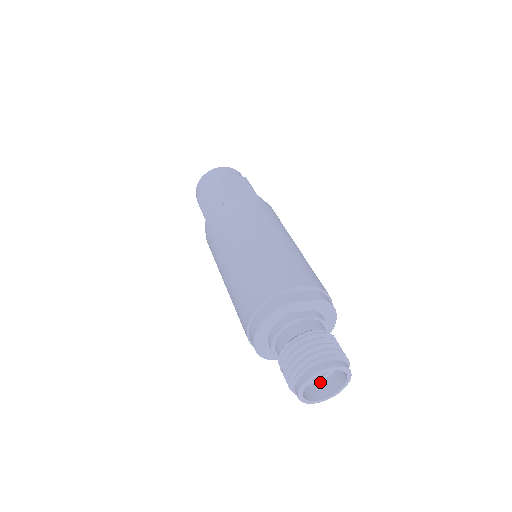
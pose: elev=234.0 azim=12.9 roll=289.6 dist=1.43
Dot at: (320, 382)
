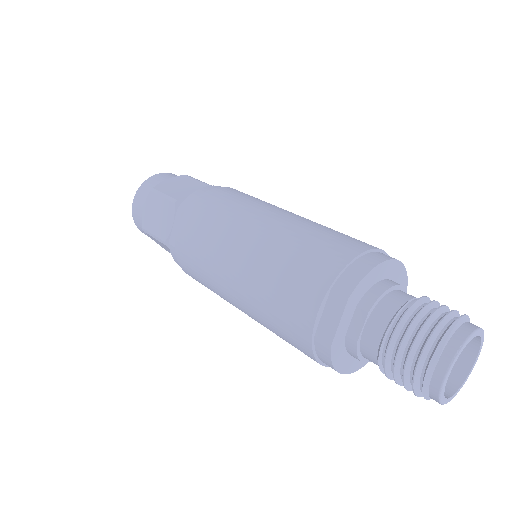
Dot at: occluded
